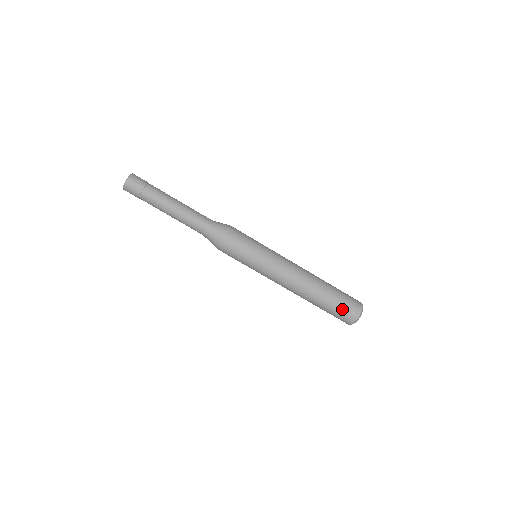
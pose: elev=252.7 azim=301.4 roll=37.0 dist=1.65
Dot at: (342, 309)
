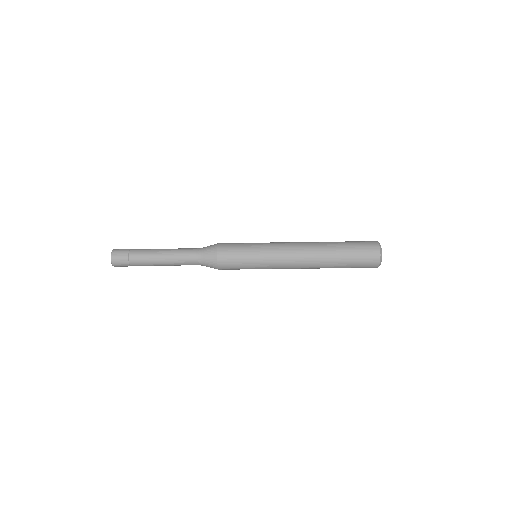
Dot at: occluded
